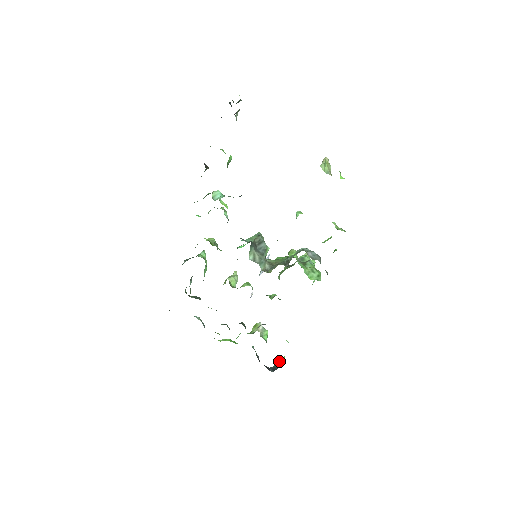
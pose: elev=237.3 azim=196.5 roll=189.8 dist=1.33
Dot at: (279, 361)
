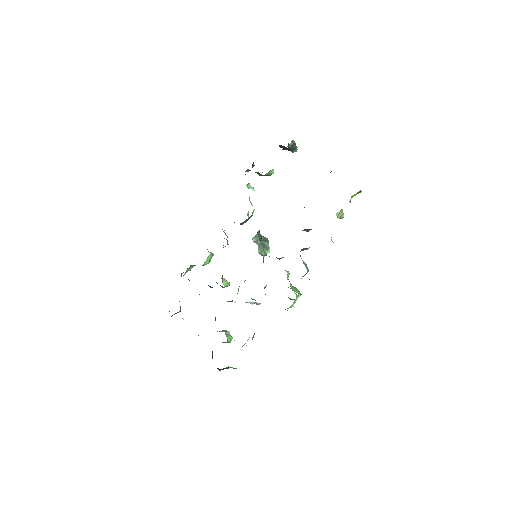
Dot at: occluded
